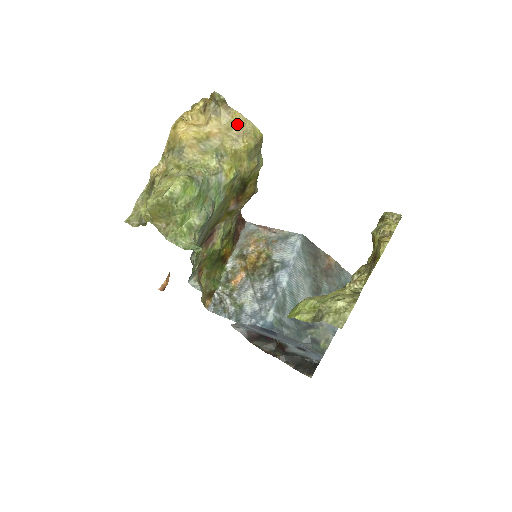
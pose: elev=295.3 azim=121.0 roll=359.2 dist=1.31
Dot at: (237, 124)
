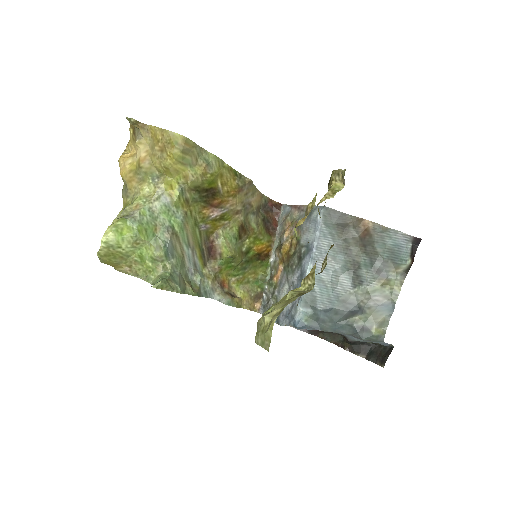
Dot at: (157, 139)
